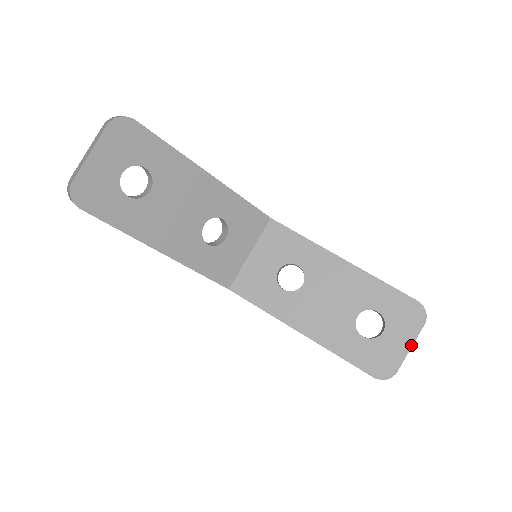
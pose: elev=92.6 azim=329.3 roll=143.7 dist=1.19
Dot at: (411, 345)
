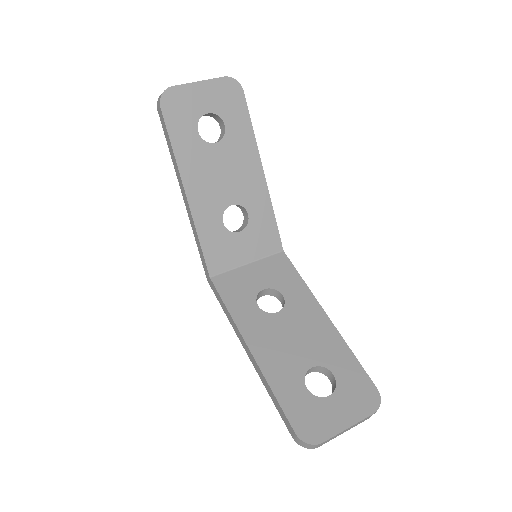
Dot at: (350, 425)
